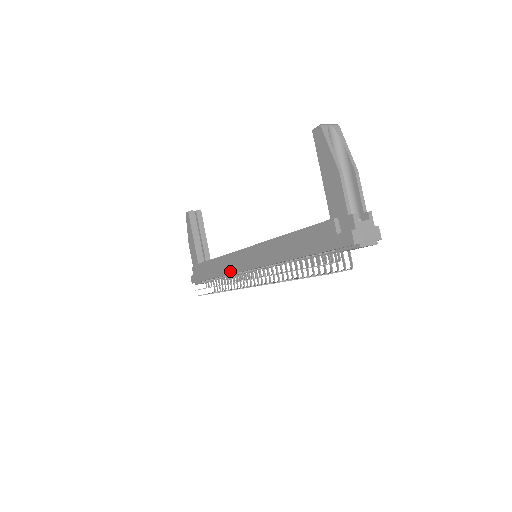
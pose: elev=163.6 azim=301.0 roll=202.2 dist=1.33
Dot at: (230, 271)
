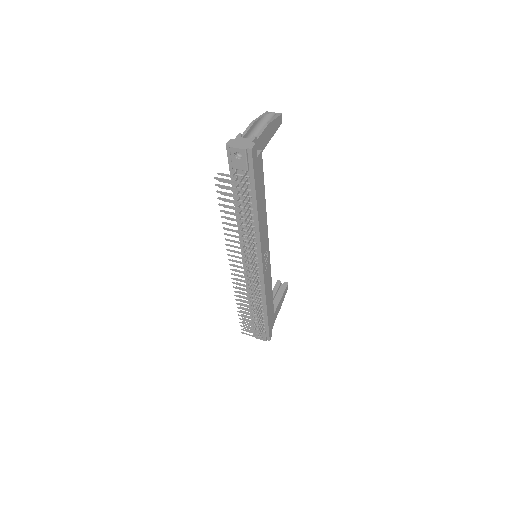
Dot at: occluded
